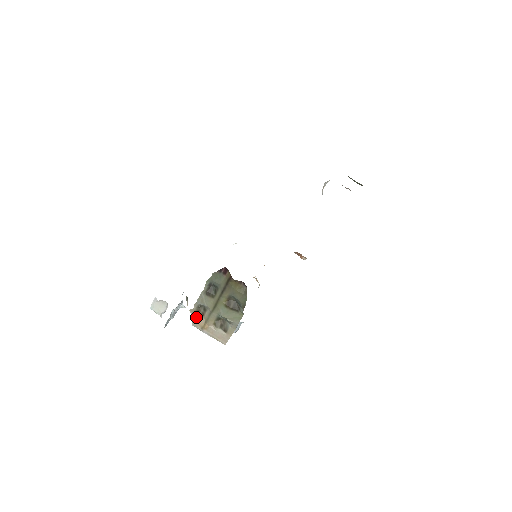
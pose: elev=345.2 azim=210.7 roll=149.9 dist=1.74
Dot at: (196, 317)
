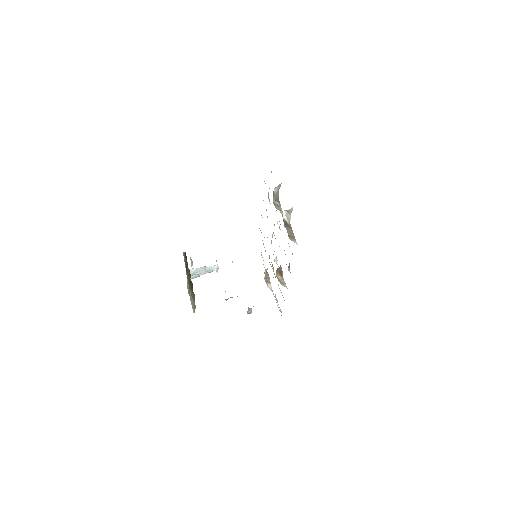
Dot at: occluded
